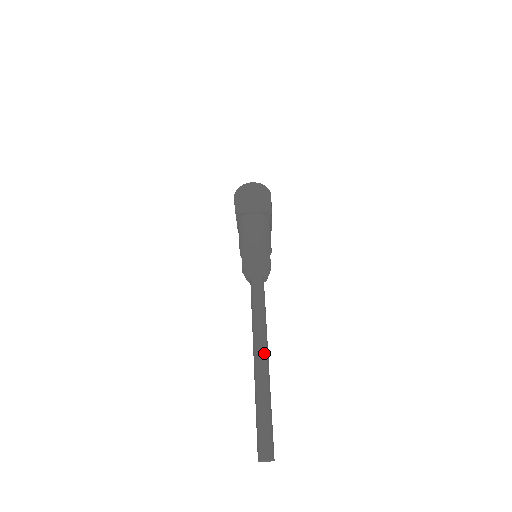
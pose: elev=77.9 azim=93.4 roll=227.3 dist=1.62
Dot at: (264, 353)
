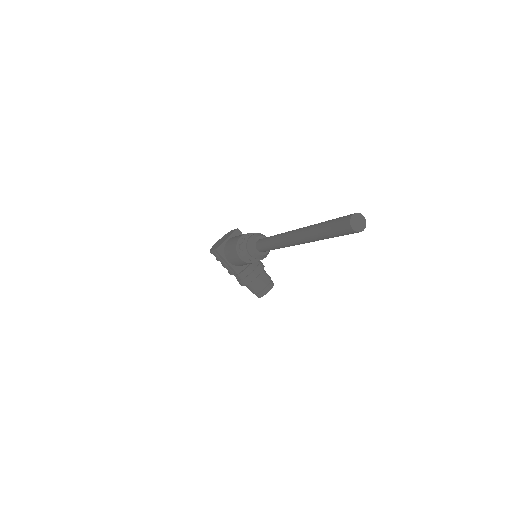
Dot at: occluded
